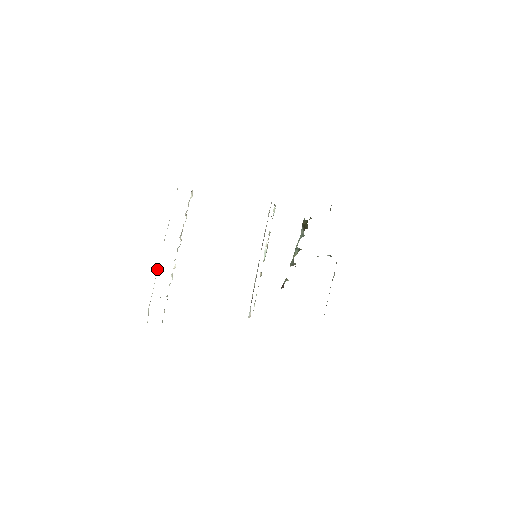
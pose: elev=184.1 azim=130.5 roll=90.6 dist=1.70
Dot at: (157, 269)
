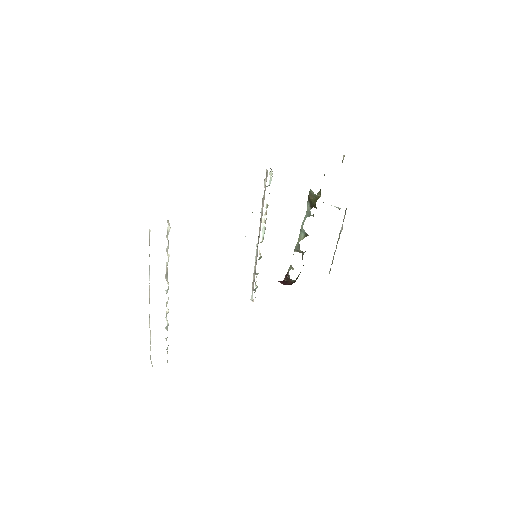
Dot at: (149, 325)
